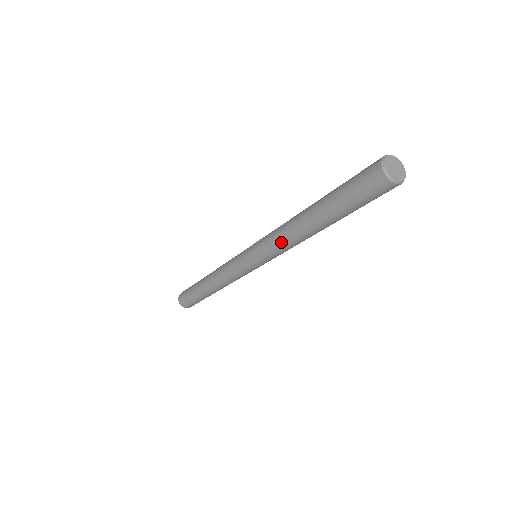
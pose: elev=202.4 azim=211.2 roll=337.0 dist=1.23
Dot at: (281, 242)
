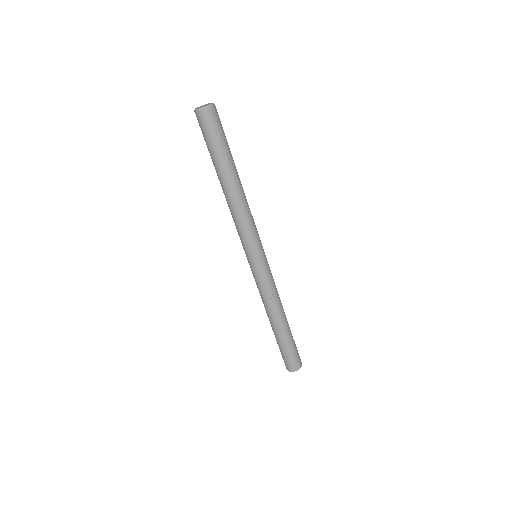
Dot at: (234, 219)
